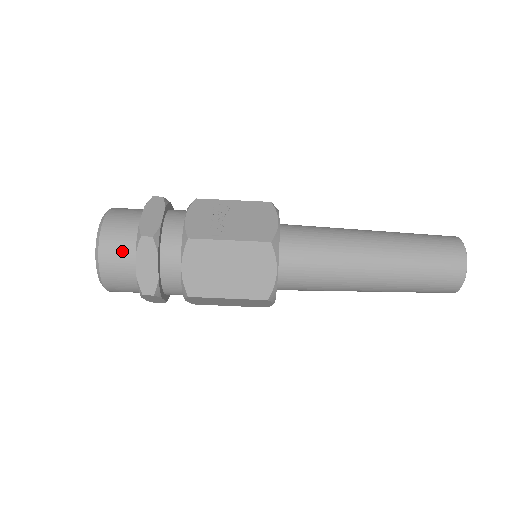
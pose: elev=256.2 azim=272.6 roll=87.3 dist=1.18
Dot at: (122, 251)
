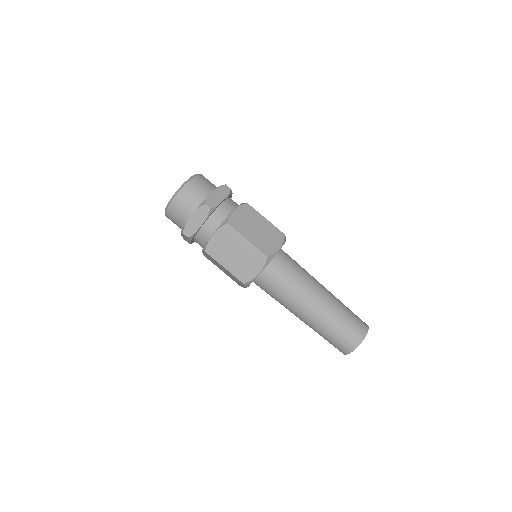
Dot at: (207, 185)
